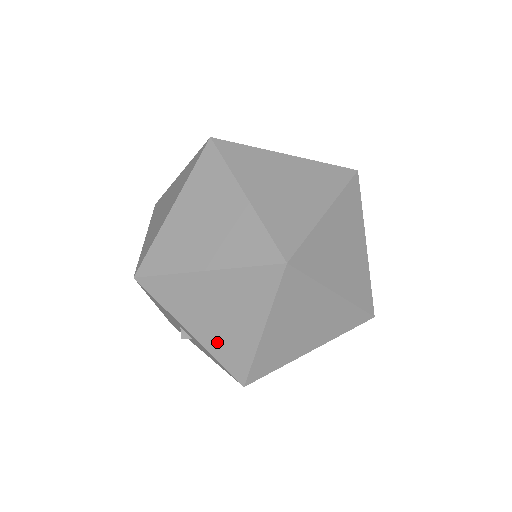
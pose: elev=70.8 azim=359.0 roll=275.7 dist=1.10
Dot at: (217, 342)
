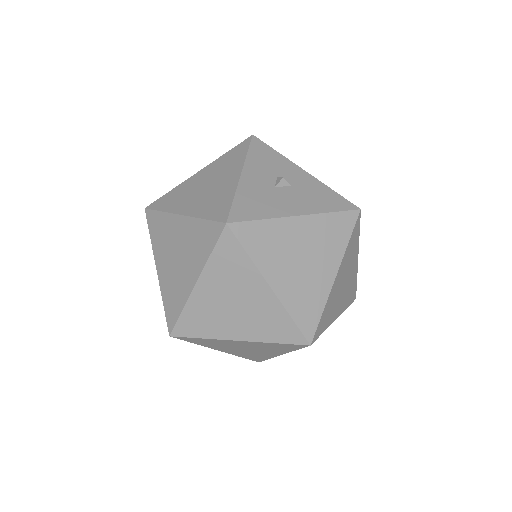
Dot at: occluded
